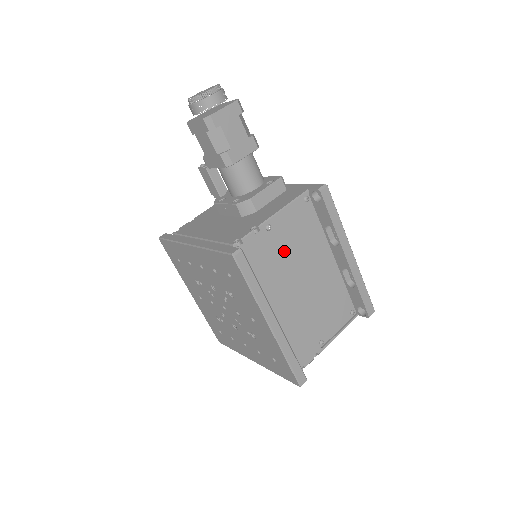
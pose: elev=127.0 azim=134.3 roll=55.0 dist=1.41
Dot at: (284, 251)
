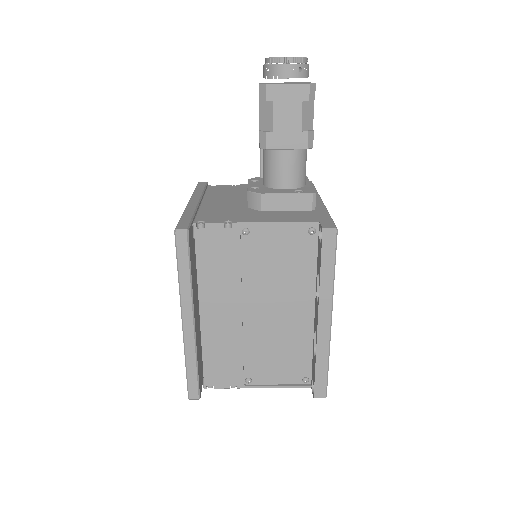
Dot at: (252, 266)
